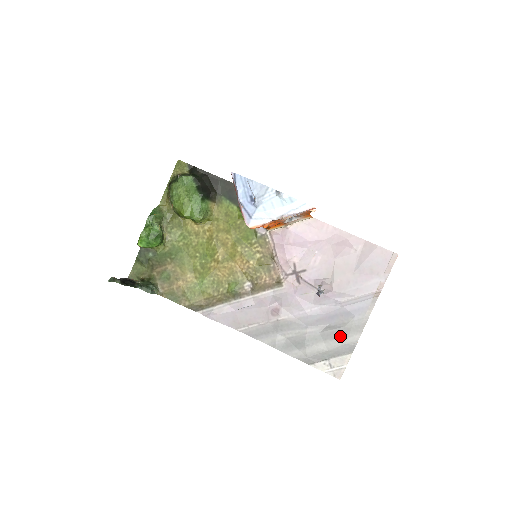
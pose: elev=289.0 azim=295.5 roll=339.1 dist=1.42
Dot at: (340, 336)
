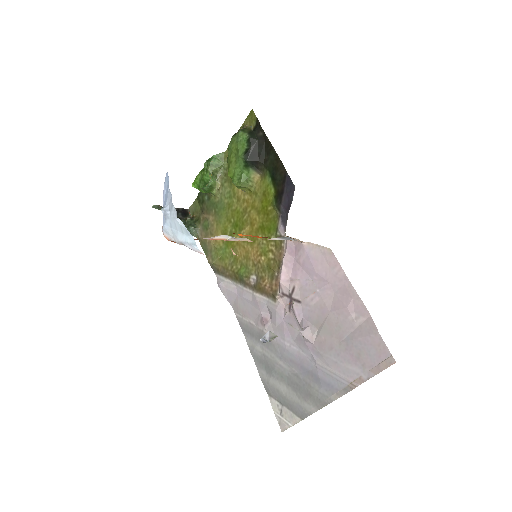
Dot at: (300, 394)
